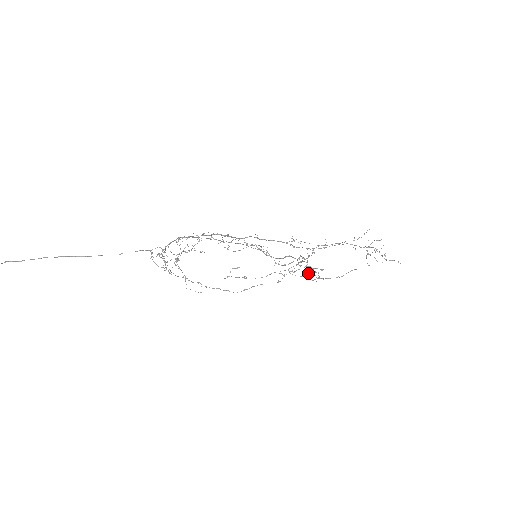
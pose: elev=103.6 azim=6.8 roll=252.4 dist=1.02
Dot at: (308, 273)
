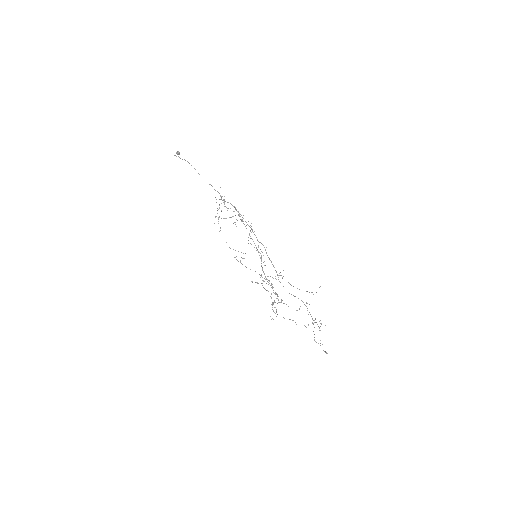
Dot at: (271, 304)
